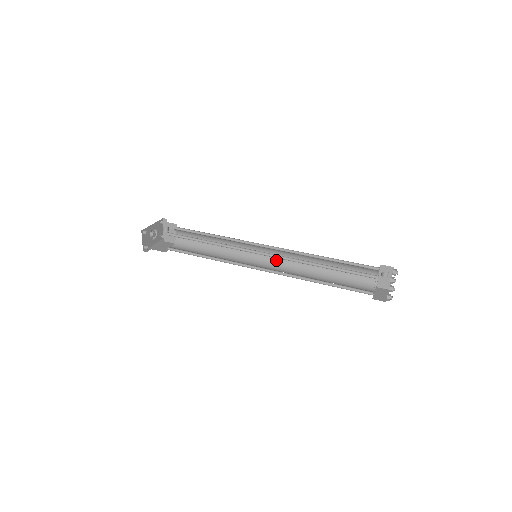
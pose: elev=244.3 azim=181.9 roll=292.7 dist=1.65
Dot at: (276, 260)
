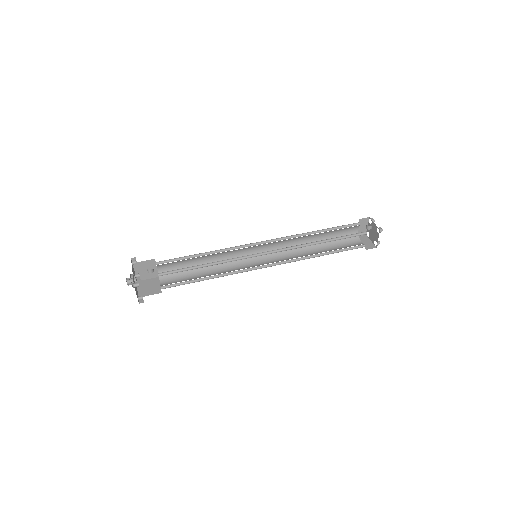
Dot at: occluded
